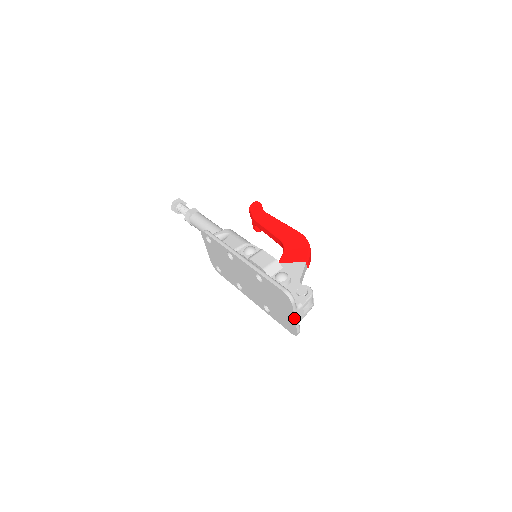
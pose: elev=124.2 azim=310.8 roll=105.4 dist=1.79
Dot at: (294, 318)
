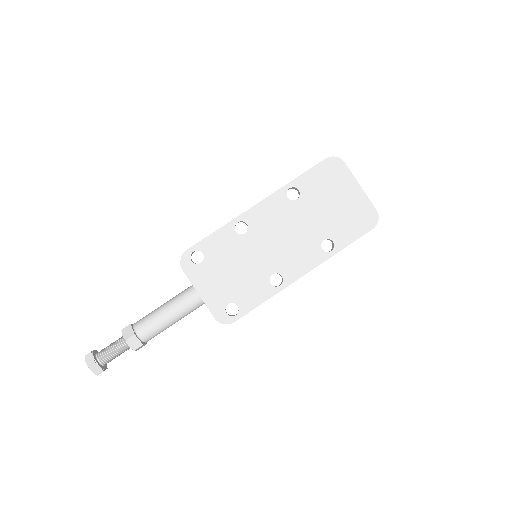
Dot at: (359, 185)
